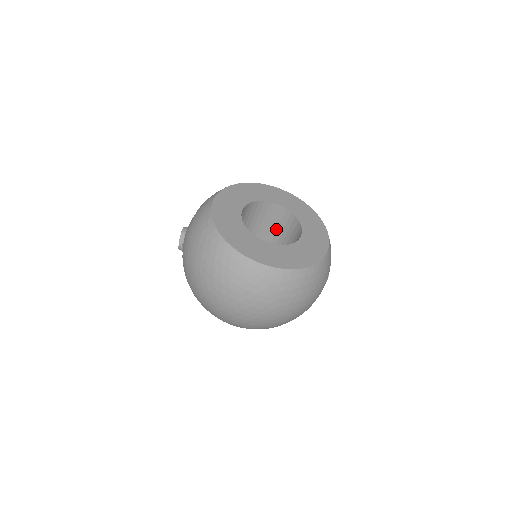
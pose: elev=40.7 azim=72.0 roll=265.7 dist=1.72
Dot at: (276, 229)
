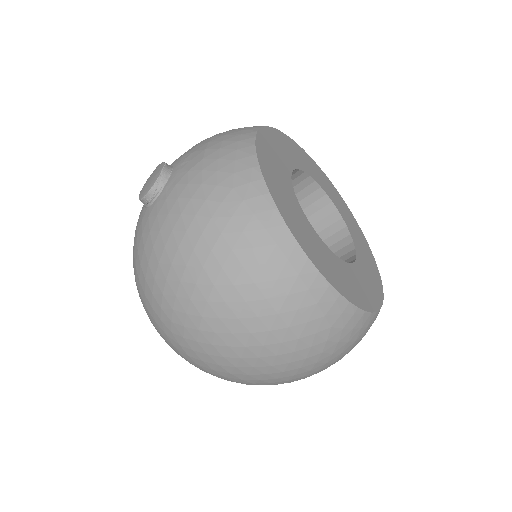
Dot at: occluded
